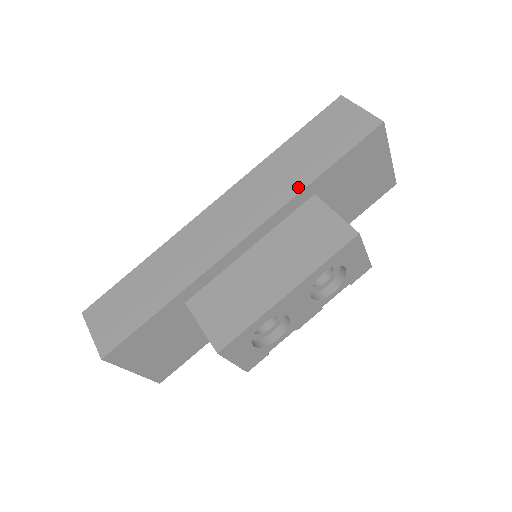
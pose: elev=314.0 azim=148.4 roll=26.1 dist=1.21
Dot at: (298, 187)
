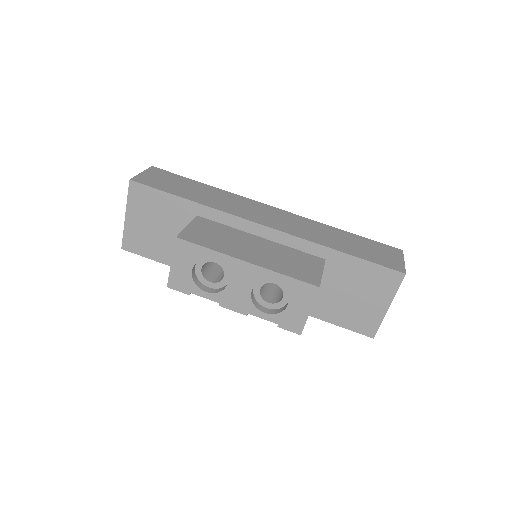
Dot at: (323, 243)
